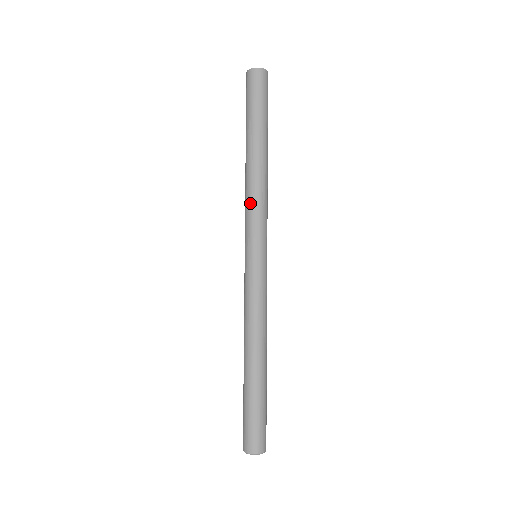
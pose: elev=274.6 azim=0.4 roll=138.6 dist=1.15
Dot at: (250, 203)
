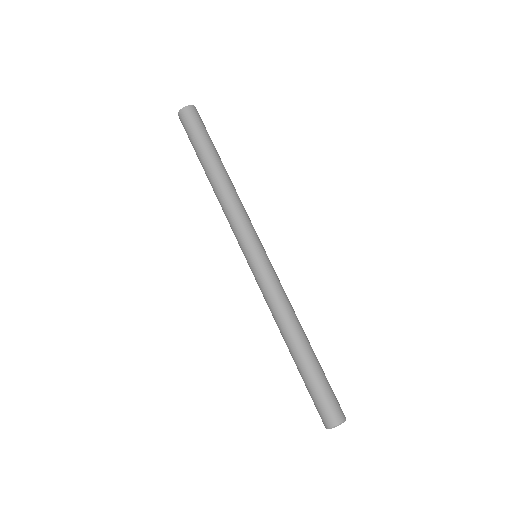
Dot at: (239, 210)
